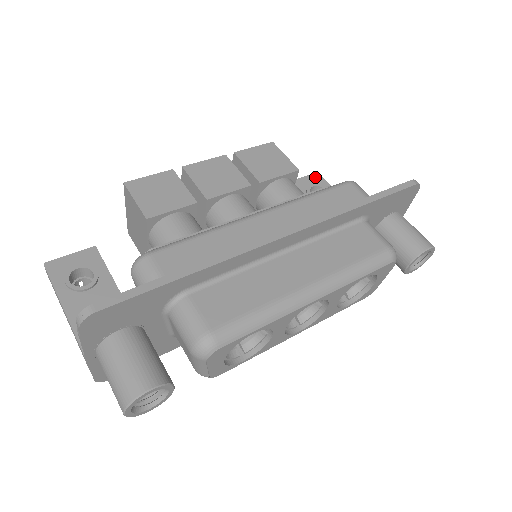
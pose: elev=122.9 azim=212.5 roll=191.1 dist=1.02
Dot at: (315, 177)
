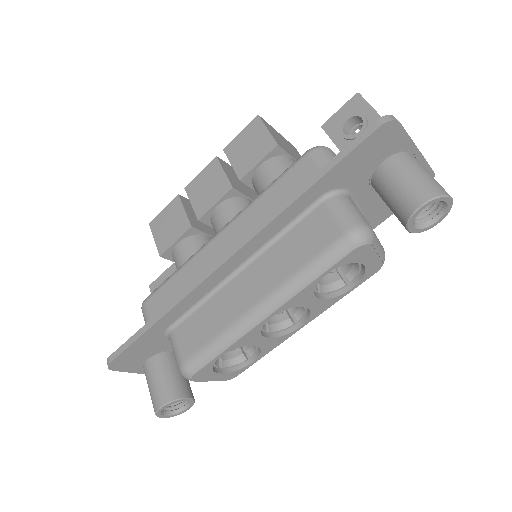
Dot at: (353, 102)
